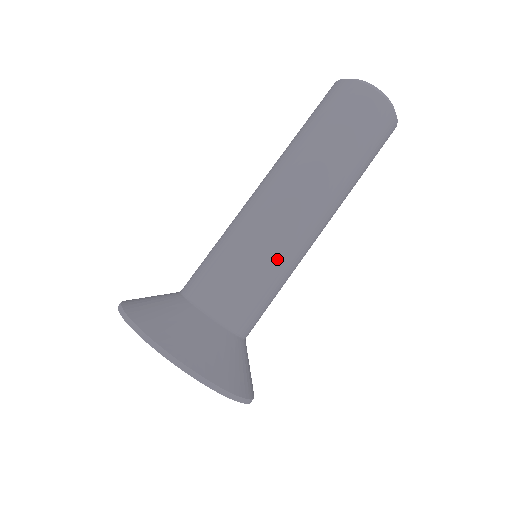
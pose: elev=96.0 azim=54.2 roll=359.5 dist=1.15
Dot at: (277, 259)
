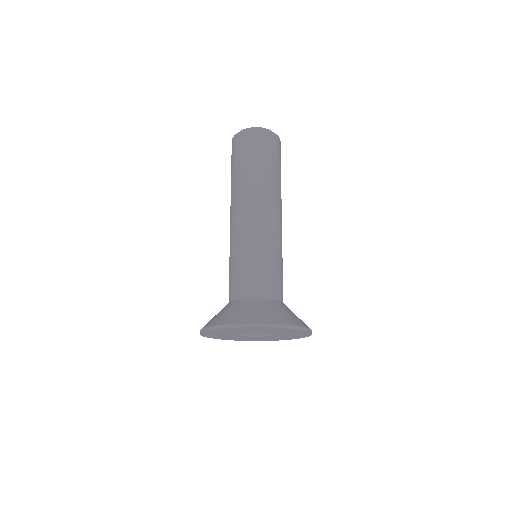
Dot at: (270, 245)
